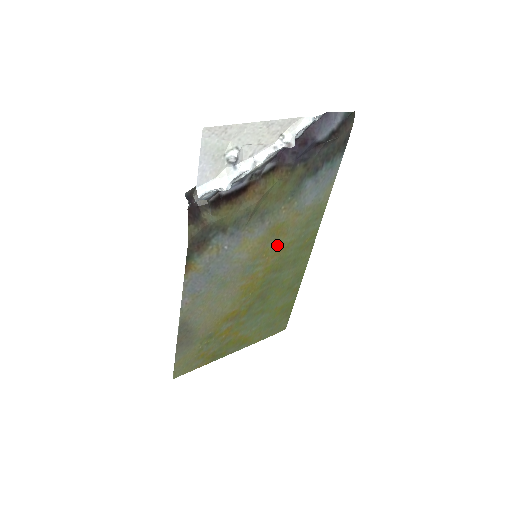
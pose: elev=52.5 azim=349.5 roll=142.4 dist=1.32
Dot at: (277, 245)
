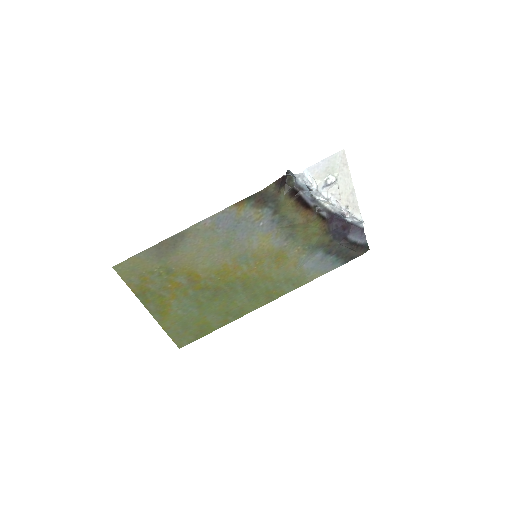
Dot at: (268, 268)
